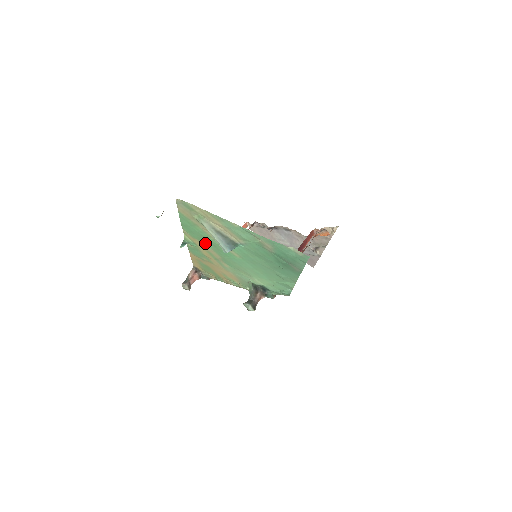
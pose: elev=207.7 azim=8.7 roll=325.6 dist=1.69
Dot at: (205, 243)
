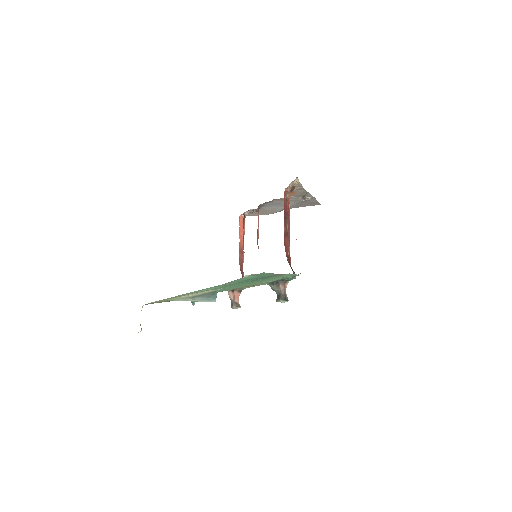
Dot at: occluded
